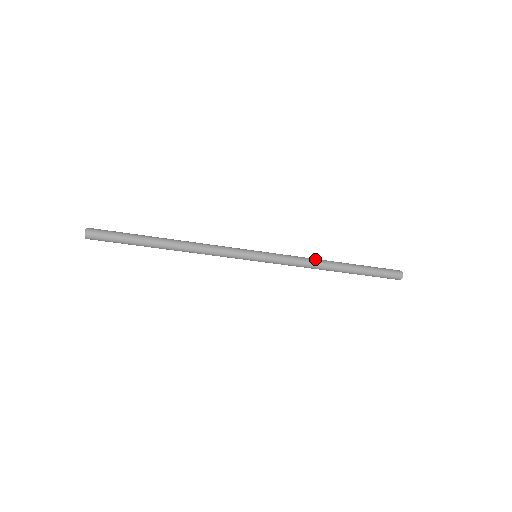
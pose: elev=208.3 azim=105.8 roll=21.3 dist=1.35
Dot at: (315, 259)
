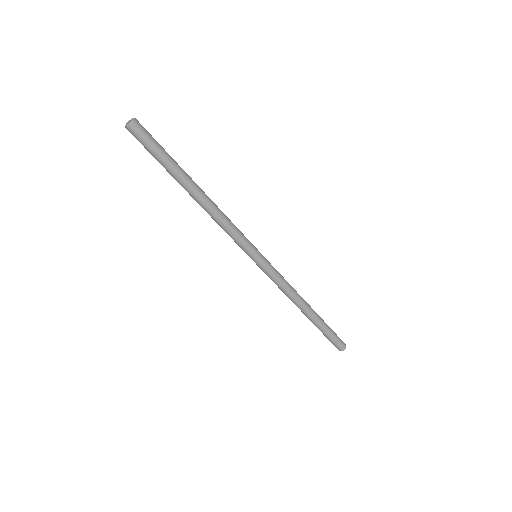
Dot at: (296, 291)
